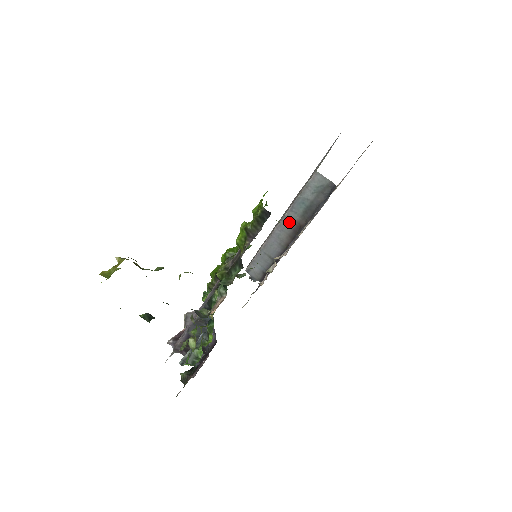
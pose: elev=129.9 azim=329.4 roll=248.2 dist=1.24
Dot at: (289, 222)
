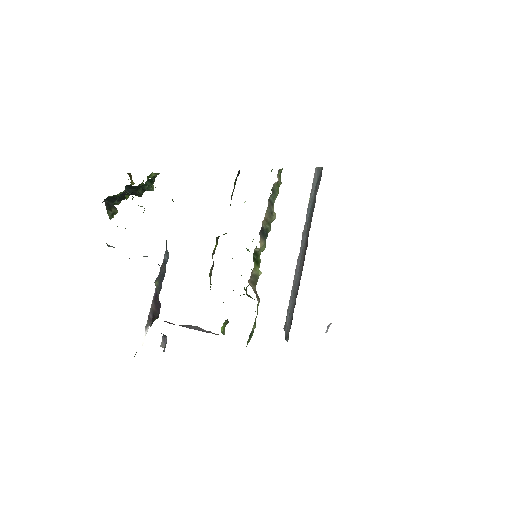
Dot at: (305, 238)
